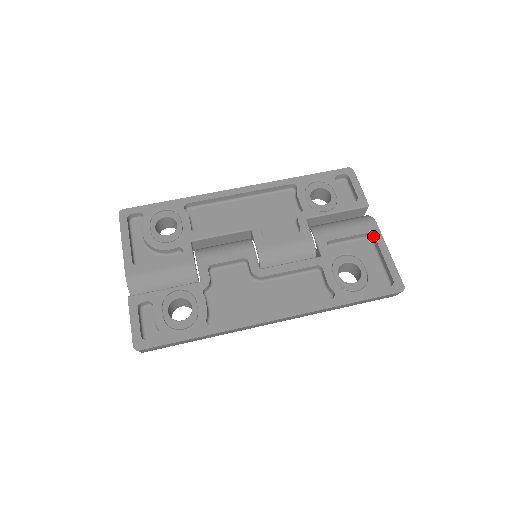
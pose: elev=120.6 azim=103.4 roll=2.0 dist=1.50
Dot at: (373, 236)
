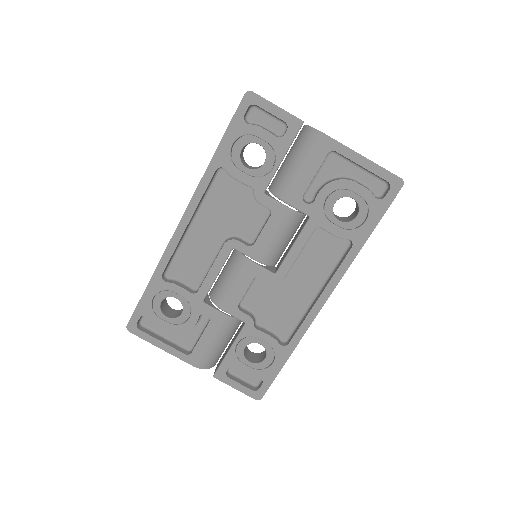
Dot at: (334, 151)
